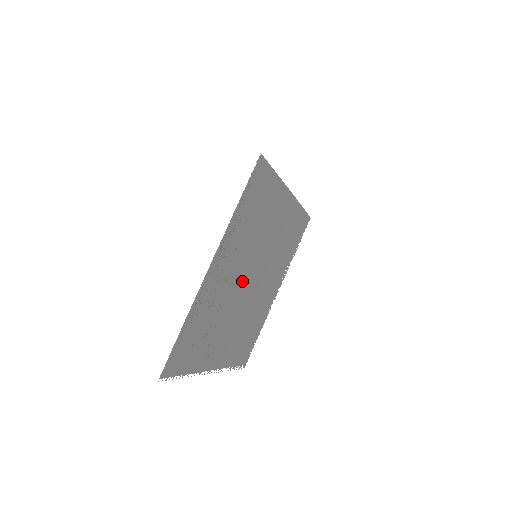
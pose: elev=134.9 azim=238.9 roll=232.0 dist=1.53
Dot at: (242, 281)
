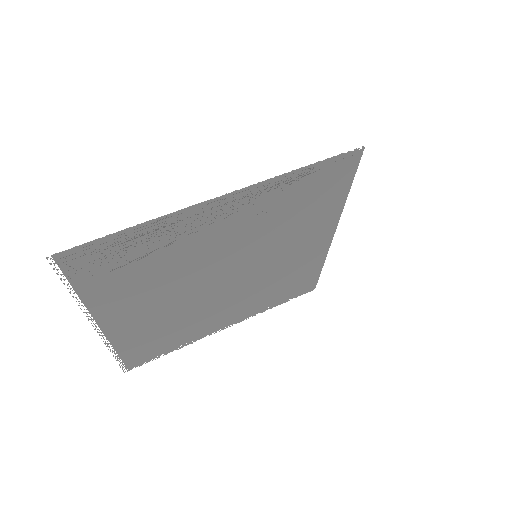
Dot at: (222, 265)
